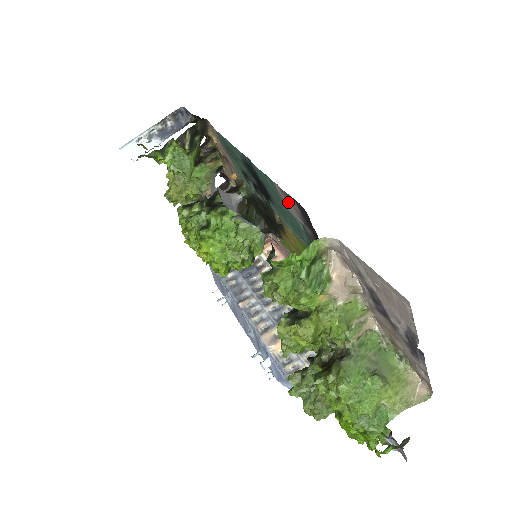
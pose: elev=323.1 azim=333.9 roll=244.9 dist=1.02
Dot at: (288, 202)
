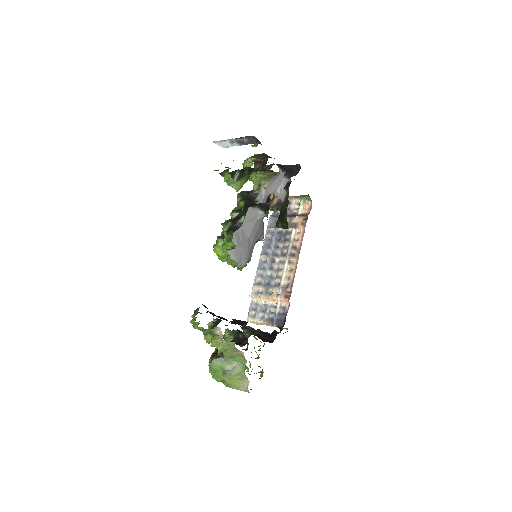
Dot at: occluded
